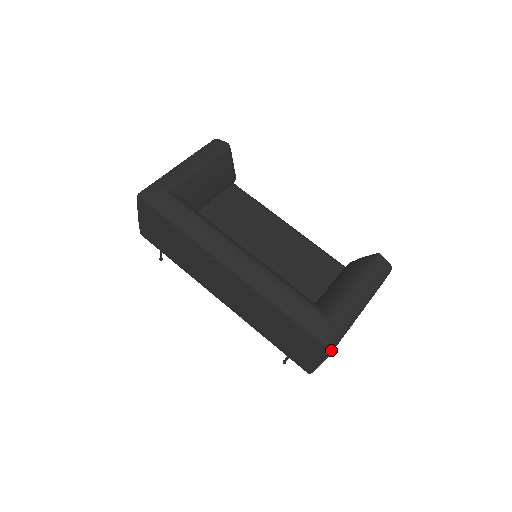
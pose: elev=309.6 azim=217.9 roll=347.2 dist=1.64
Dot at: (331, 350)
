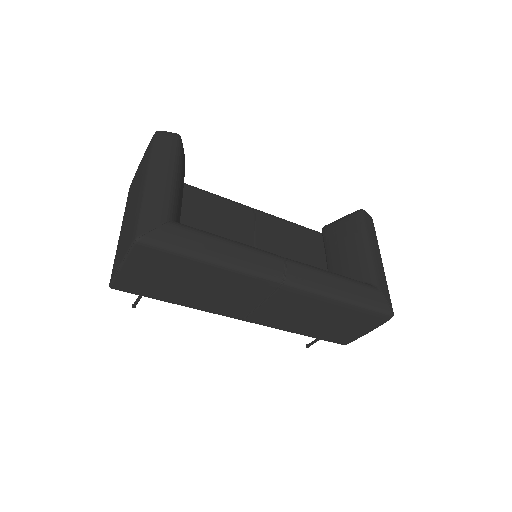
Dot at: occluded
